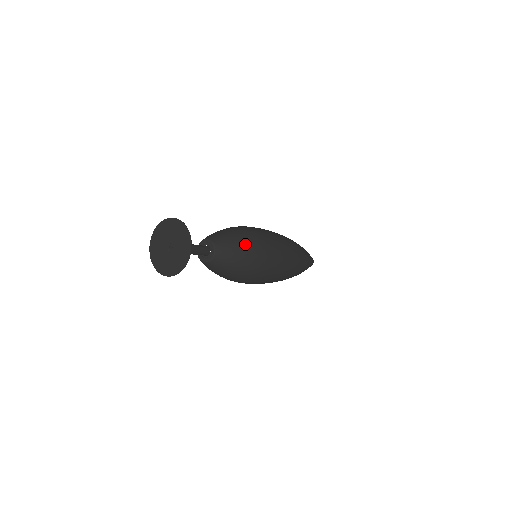
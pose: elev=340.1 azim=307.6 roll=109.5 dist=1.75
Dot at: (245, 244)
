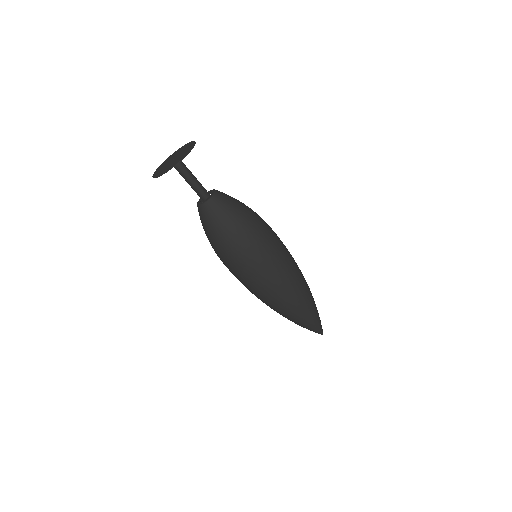
Dot at: (234, 225)
